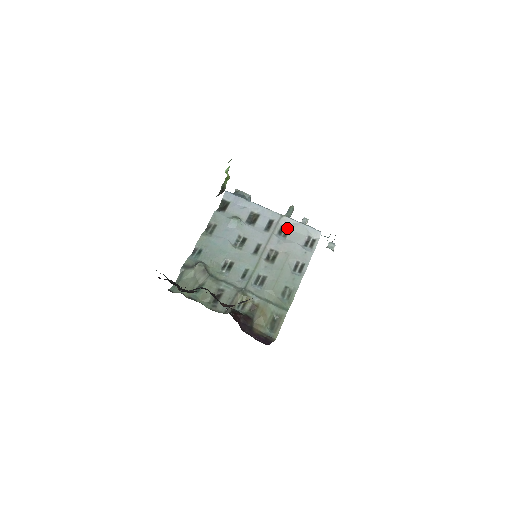
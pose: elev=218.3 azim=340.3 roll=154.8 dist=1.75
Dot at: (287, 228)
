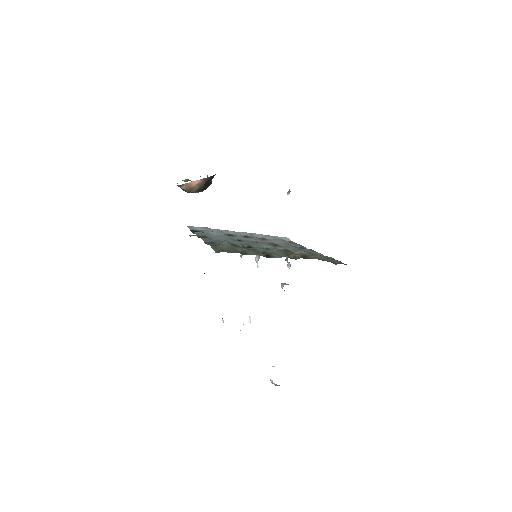
Dot at: (262, 238)
